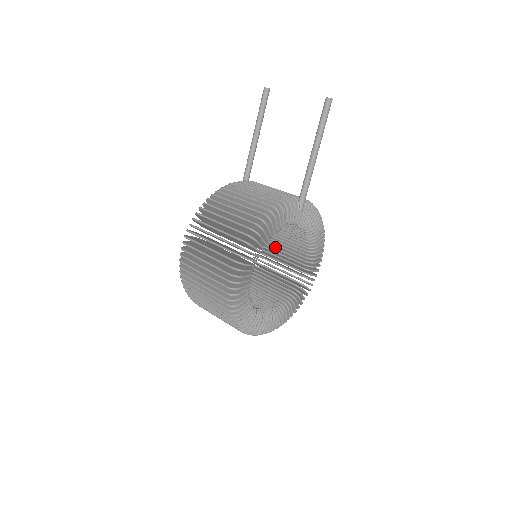
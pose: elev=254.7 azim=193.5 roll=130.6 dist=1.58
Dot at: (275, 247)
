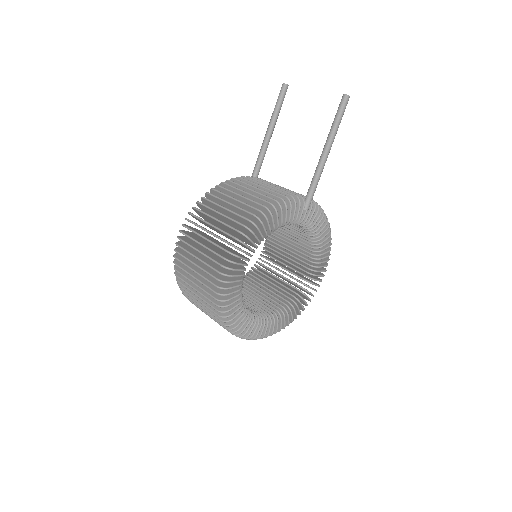
Dot at: (279, 252)
